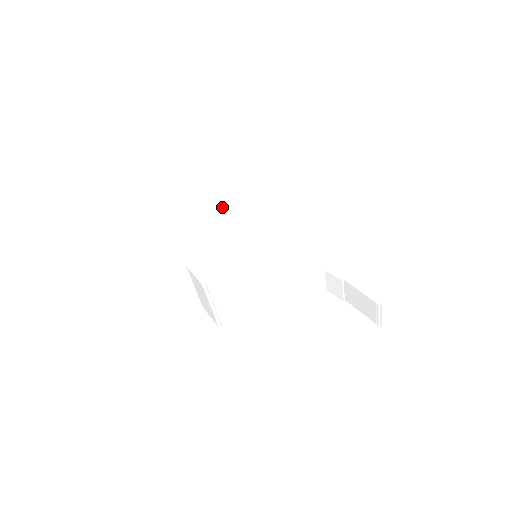
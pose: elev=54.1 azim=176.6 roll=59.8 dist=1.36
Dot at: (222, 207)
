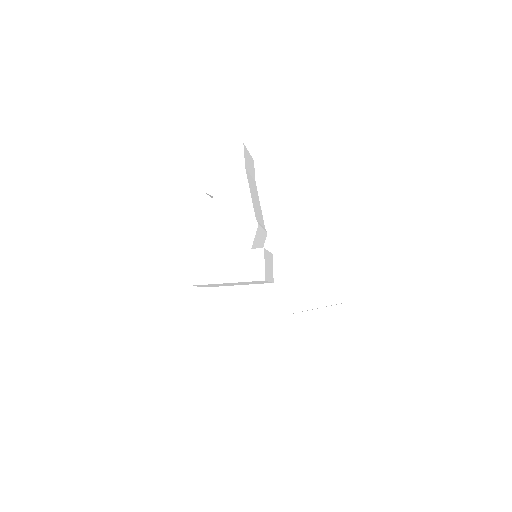
Dot at: (249, 203)
